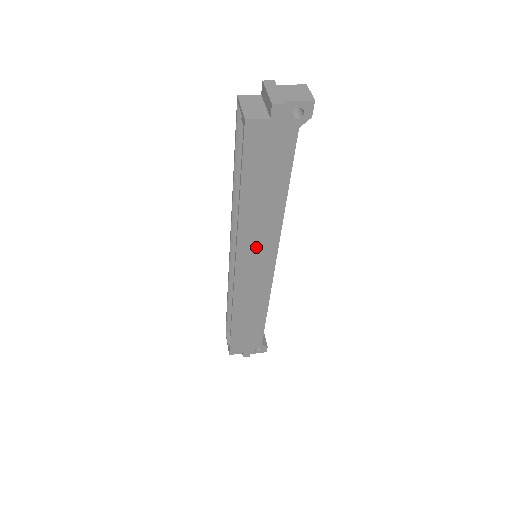
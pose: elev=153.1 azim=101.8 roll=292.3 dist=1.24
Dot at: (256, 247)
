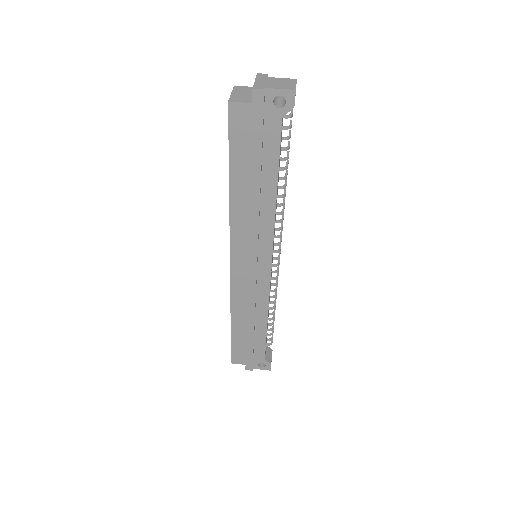
Dot at: (249, 241)
